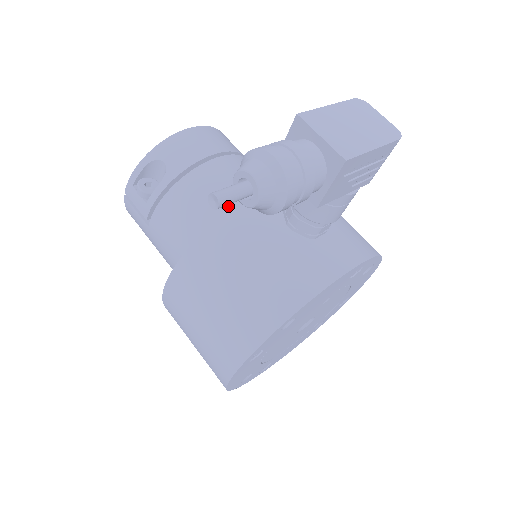
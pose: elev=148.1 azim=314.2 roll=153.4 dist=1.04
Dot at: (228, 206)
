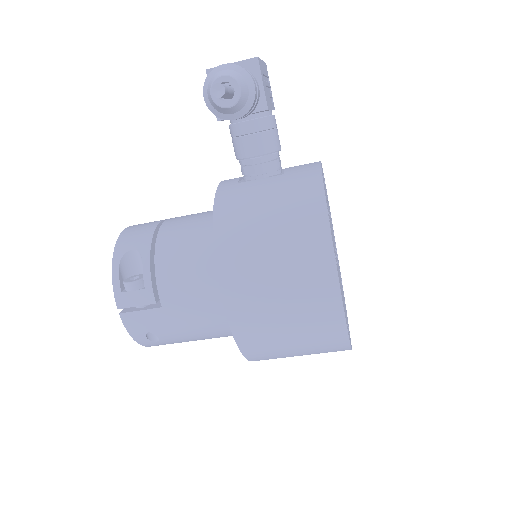
Dot at: (207, 223)
